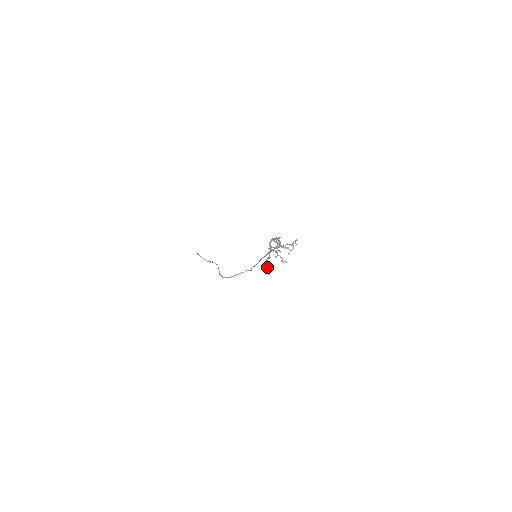
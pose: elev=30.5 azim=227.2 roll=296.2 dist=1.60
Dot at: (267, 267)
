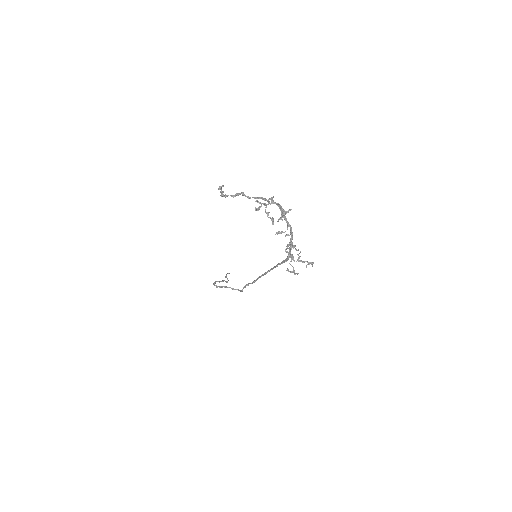
Dot at: (232, 195)
